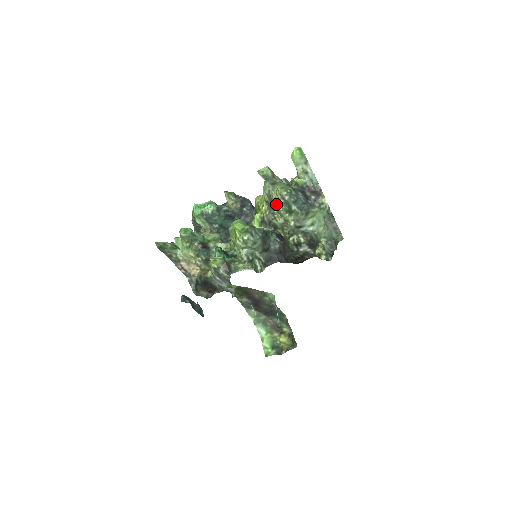
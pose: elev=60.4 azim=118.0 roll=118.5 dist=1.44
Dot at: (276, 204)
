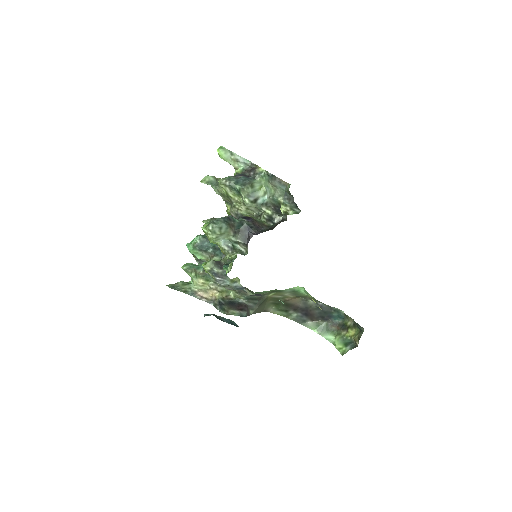
Dot at: (227, 195)
